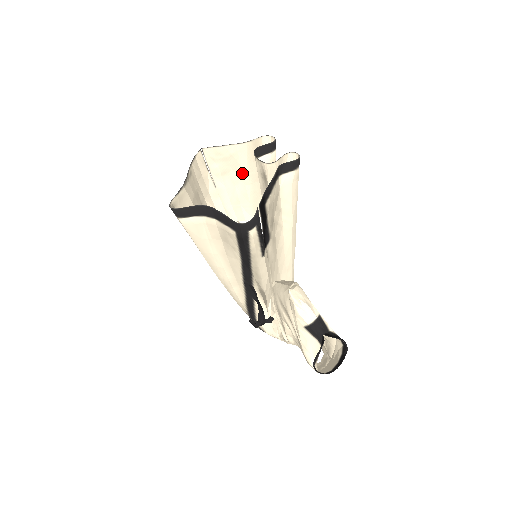
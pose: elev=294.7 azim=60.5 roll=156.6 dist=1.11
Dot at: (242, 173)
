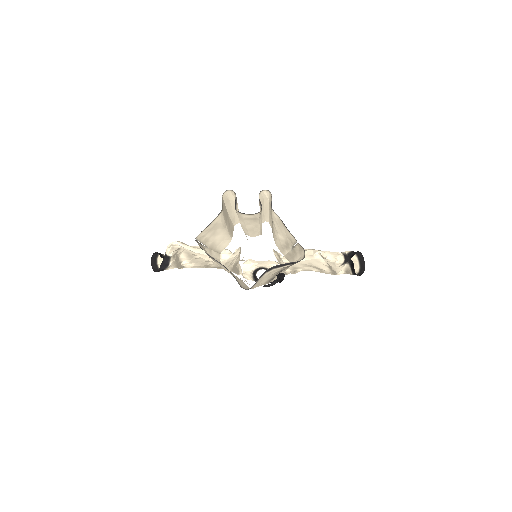
Dot at: (222, 226)
